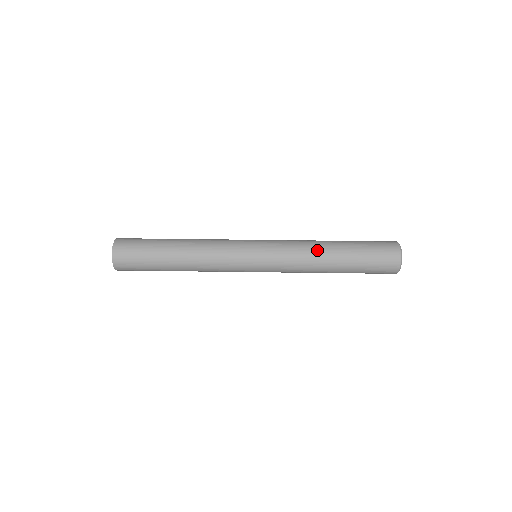
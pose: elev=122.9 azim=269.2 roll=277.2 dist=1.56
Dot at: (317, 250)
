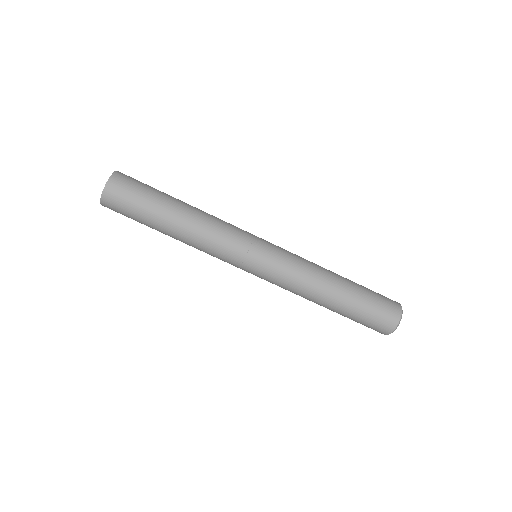
Dot at: (321, 281)
